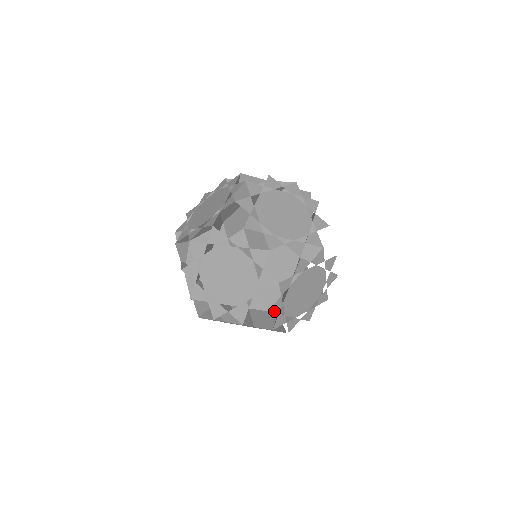
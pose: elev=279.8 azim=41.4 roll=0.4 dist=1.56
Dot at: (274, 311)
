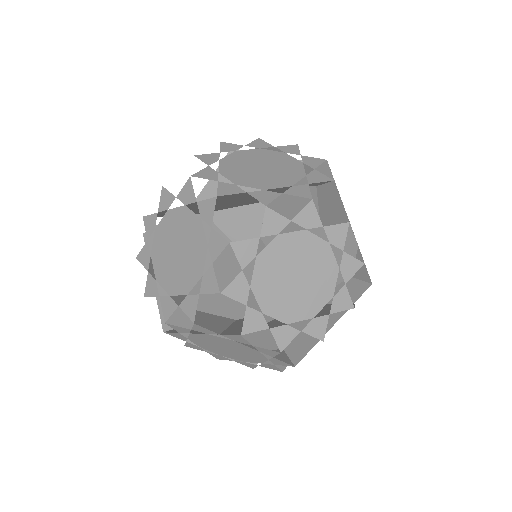
Dot at: (203, 161)
